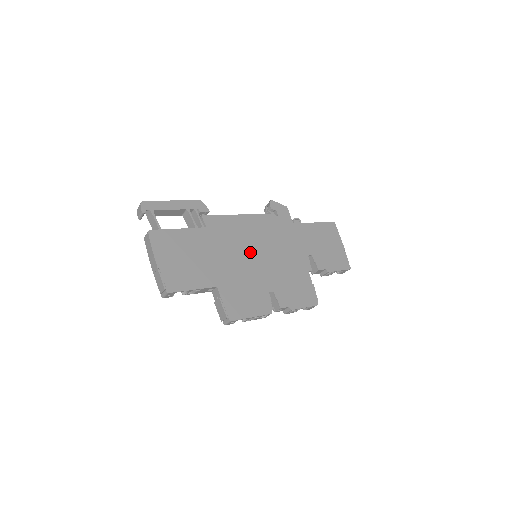
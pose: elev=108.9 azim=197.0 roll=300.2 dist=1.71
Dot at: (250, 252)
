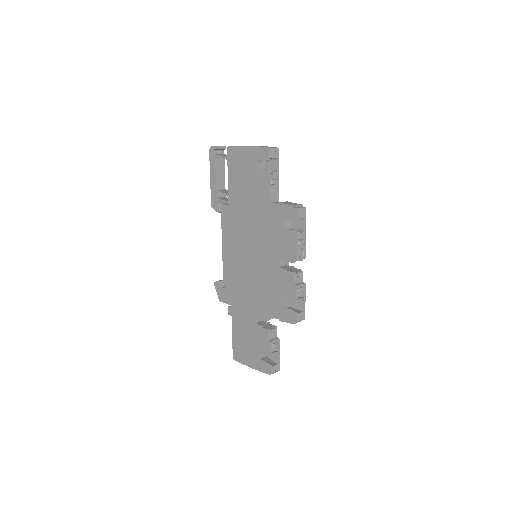
Dot at: occluded
